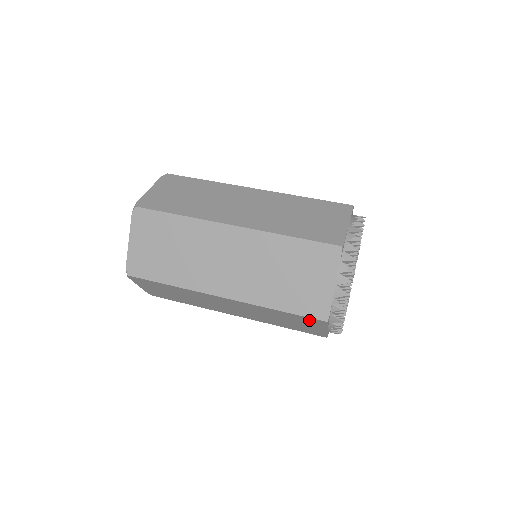
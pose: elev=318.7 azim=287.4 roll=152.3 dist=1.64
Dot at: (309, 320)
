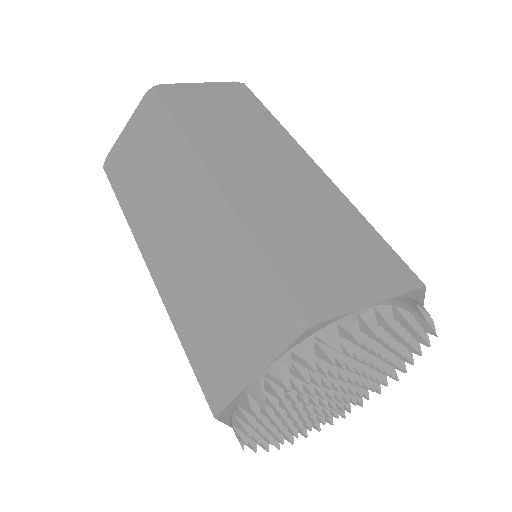
Dot at: occluded
